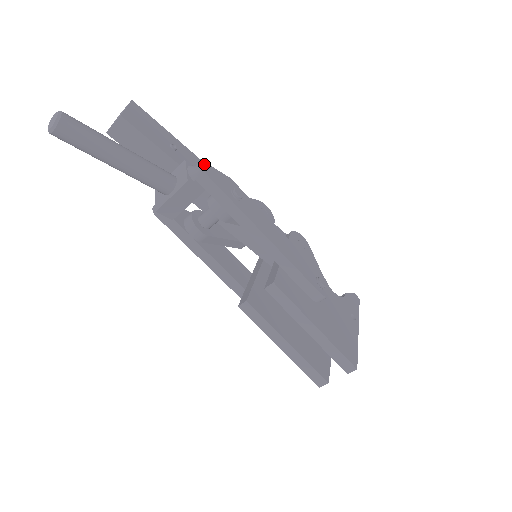
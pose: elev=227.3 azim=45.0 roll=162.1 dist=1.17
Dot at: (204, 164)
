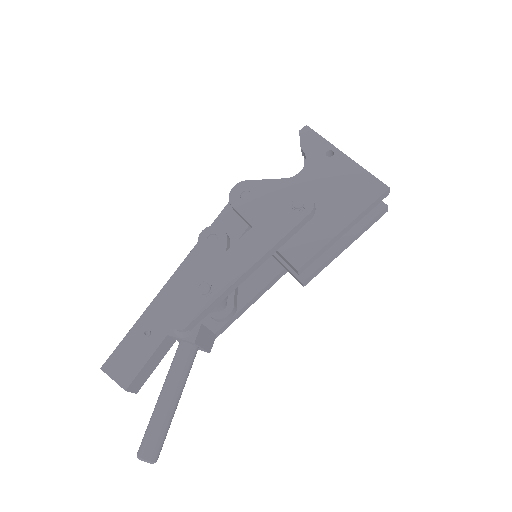
Dot at: (175, 323)
